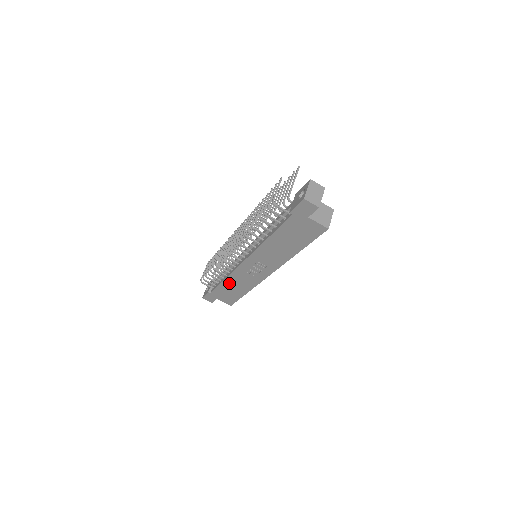
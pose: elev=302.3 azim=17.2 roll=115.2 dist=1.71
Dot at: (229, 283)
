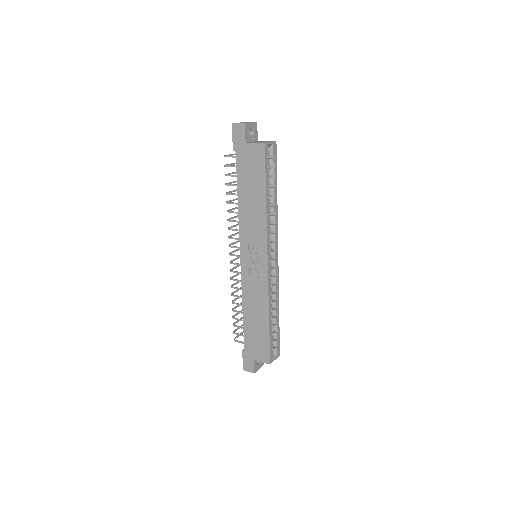
Dot at: (248, 313)
